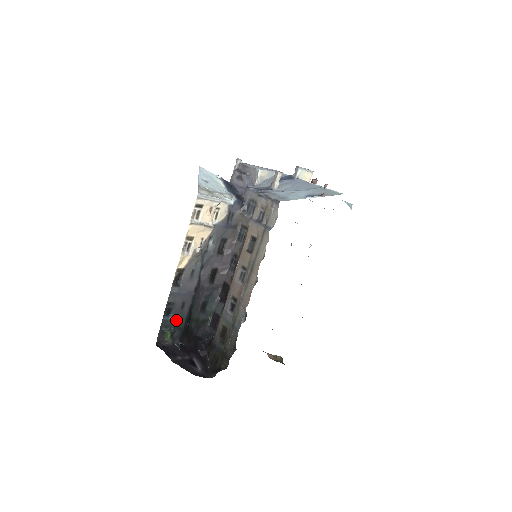
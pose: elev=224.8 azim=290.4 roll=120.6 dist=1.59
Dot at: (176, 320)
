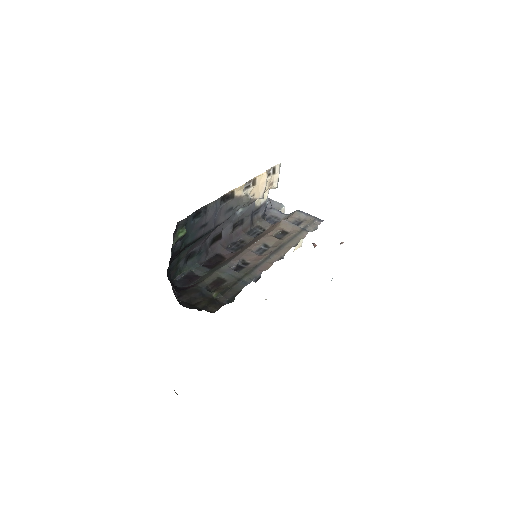
Dot at: (190, 231)
